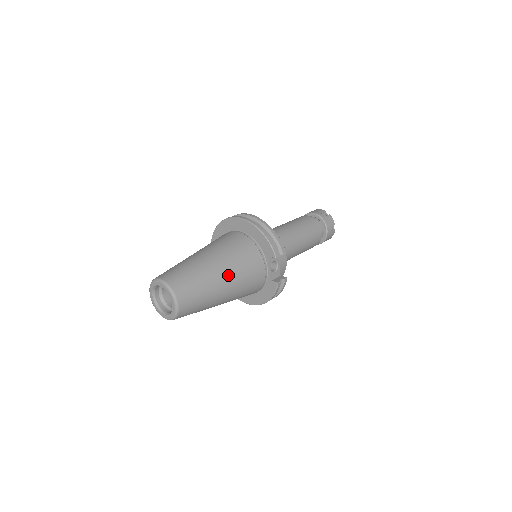
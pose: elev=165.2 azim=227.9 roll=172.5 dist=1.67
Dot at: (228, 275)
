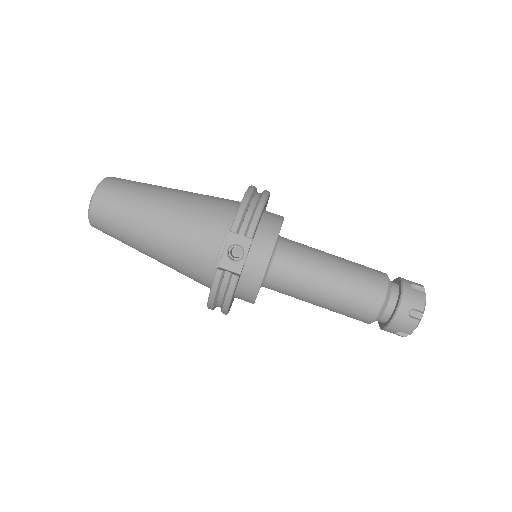
Dot at: (167, 214)
